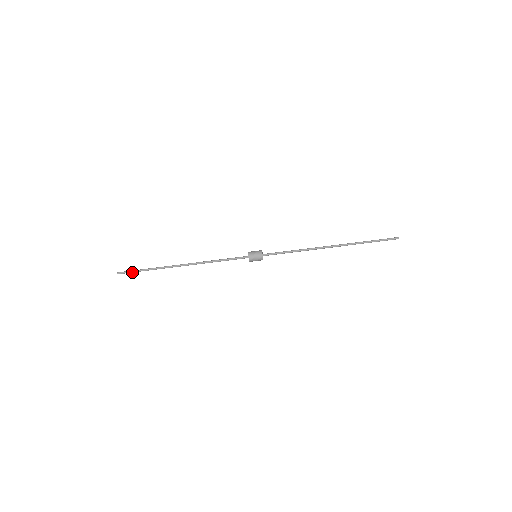
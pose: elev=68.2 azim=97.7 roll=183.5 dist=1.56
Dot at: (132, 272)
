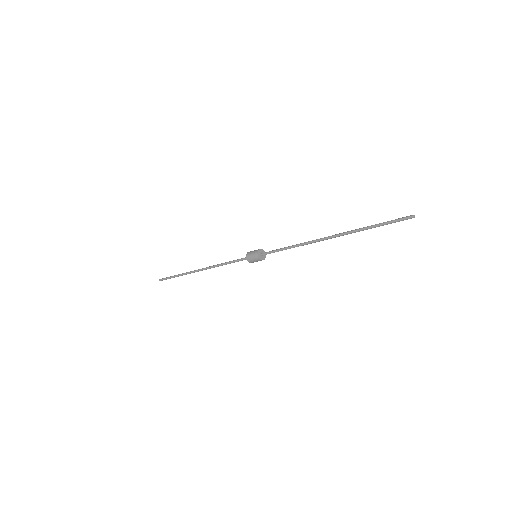
Dot at: (169, 278)
